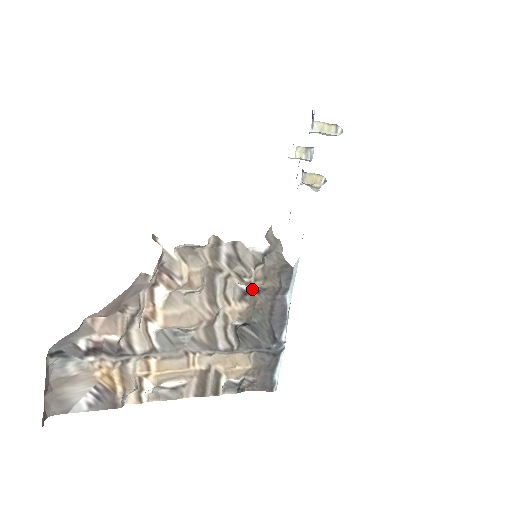
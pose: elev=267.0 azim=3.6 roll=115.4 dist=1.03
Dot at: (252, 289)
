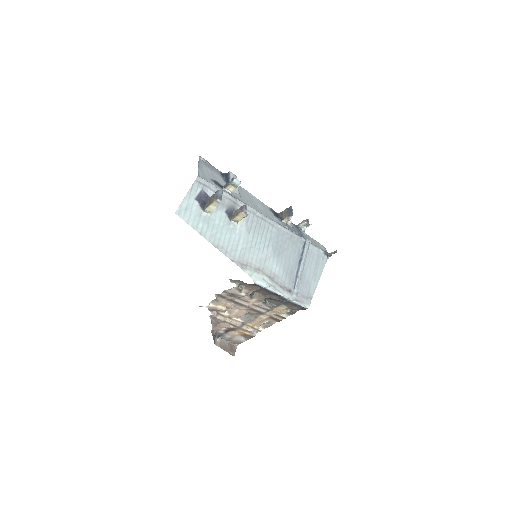
Dot at: (252, 293)
